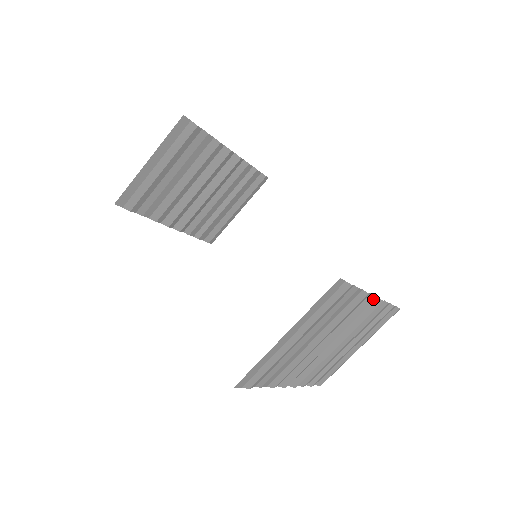
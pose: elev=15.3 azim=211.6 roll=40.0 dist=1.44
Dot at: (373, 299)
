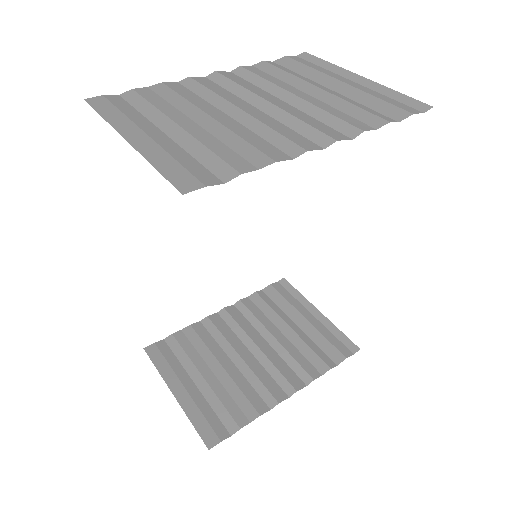
Dot at: (285, 397)
